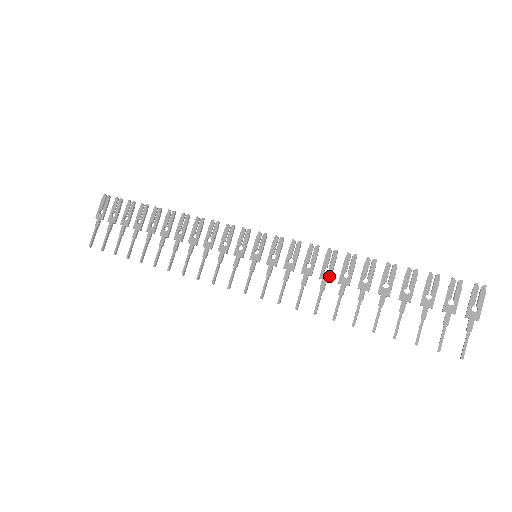
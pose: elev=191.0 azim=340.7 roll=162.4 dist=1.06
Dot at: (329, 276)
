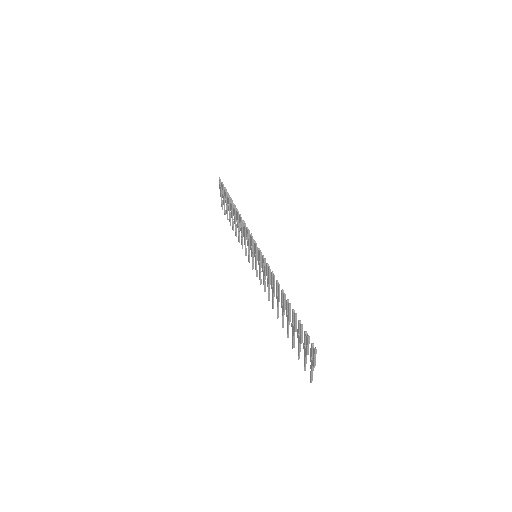
Dot at: (273, 290)
